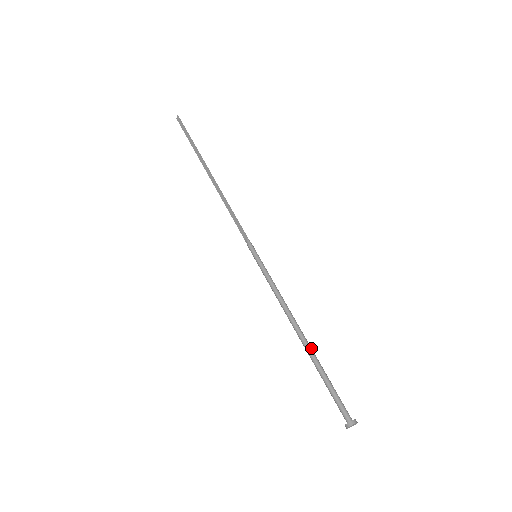
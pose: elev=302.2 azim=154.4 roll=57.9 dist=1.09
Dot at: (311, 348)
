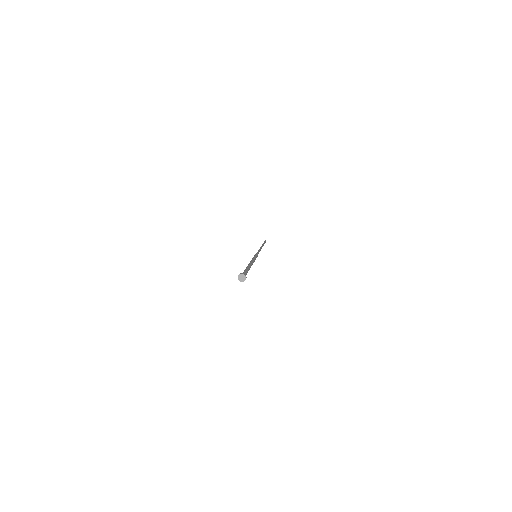
Dot at: (249, 266)
